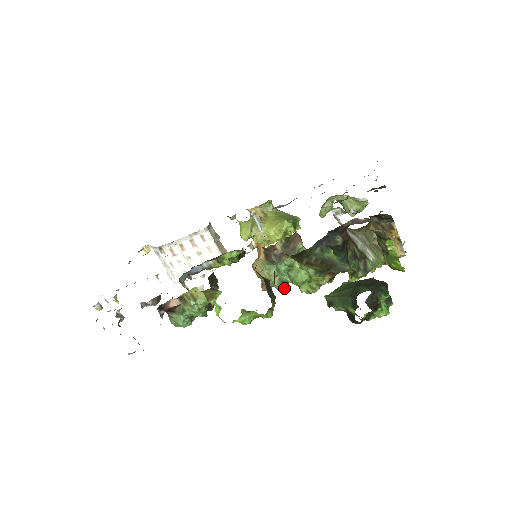
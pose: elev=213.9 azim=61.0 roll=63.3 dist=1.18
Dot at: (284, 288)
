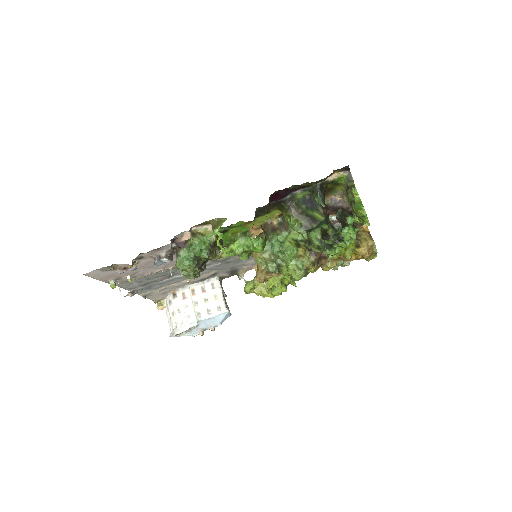
Dot at: (275, 269)
